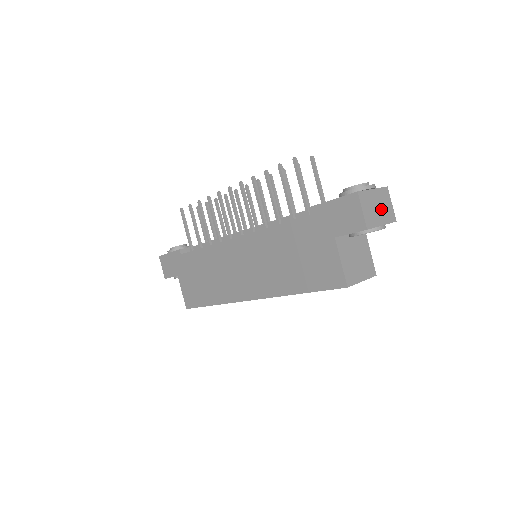
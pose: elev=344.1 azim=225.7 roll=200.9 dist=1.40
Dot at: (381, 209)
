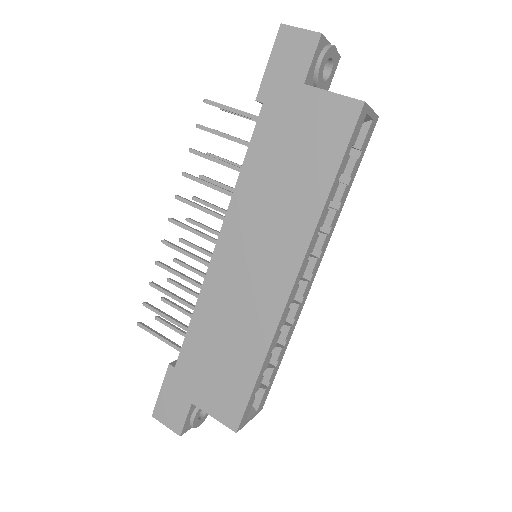
Dot at: occluded
